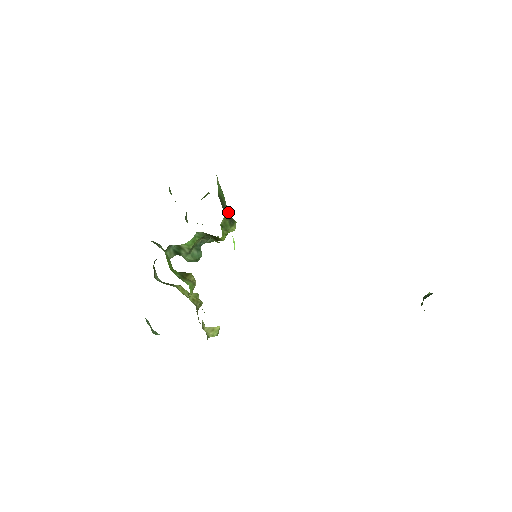
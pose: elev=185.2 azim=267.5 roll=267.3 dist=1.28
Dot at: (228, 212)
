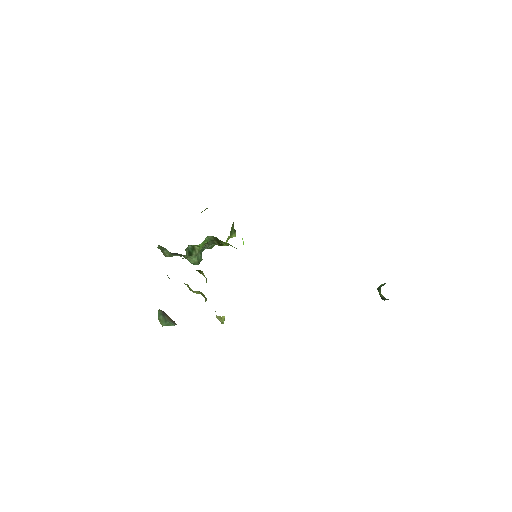
Dot at: occluded
